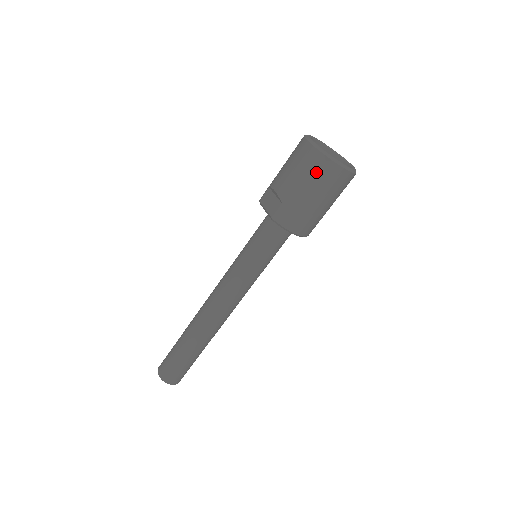
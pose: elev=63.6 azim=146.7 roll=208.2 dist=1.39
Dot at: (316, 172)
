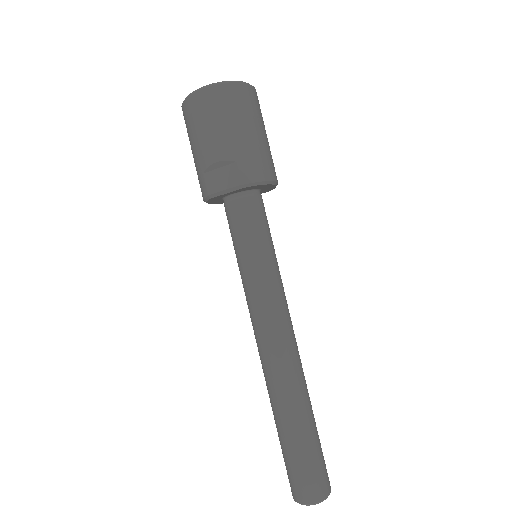
Dot at: (234, 104)
